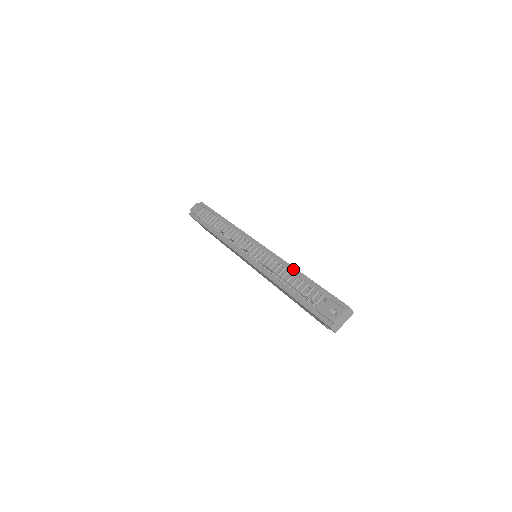
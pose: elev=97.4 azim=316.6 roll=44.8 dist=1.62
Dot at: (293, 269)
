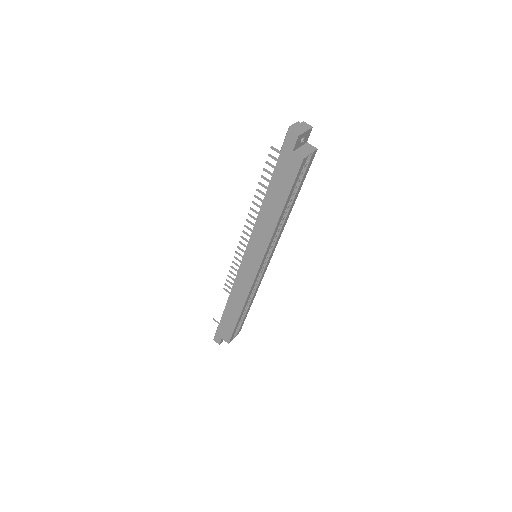
Dot at: occluded
